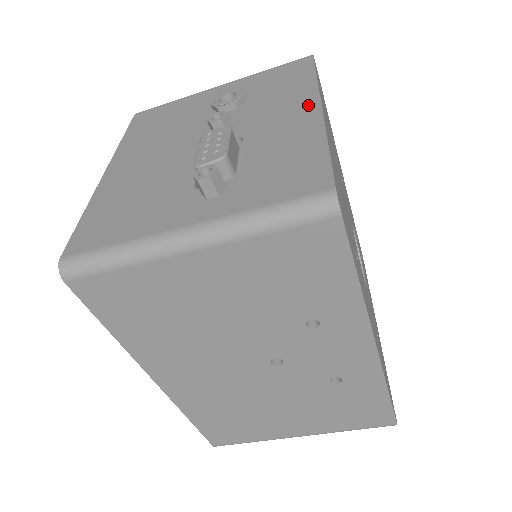
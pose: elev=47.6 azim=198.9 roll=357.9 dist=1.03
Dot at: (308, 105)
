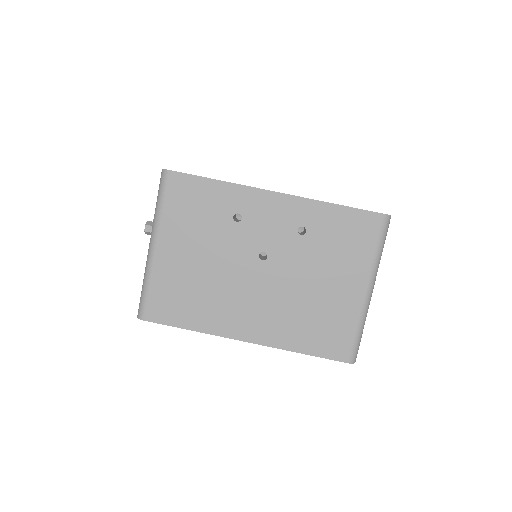
Dot at: occluded
